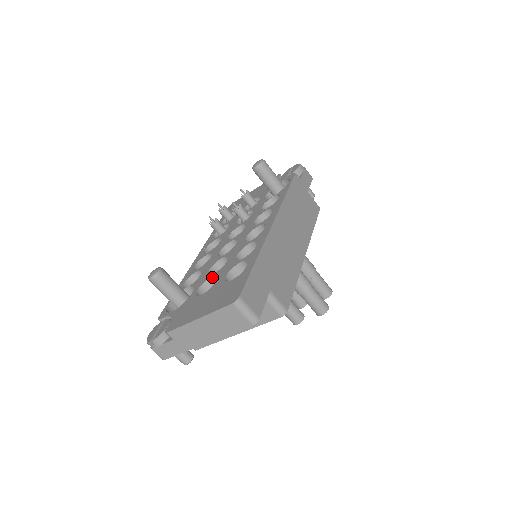
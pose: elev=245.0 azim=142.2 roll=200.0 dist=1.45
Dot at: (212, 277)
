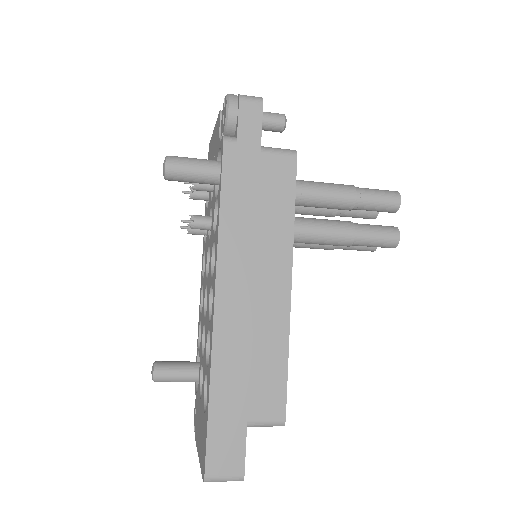
Dot at: (202, 365)
